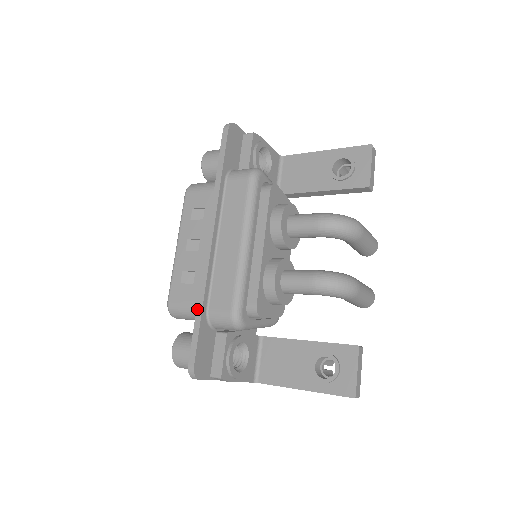
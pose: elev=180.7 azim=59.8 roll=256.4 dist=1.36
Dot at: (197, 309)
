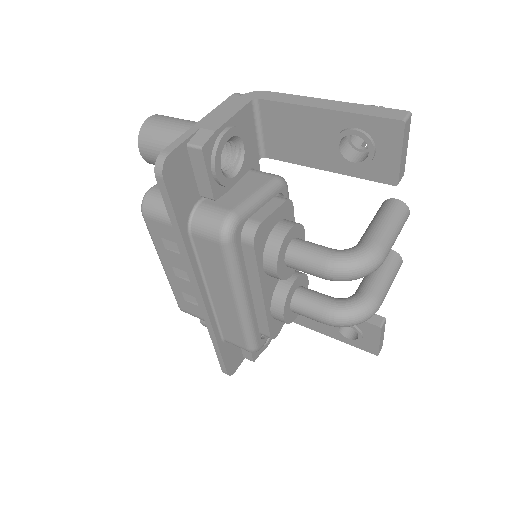
Dot at: (213, 343)
